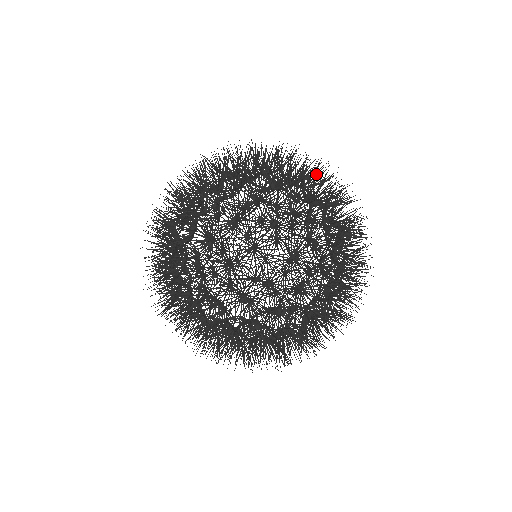
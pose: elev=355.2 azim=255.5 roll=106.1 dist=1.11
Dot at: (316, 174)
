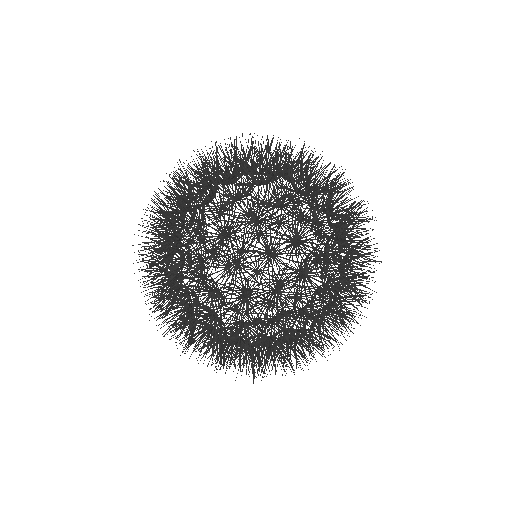
Dot at: occluded
